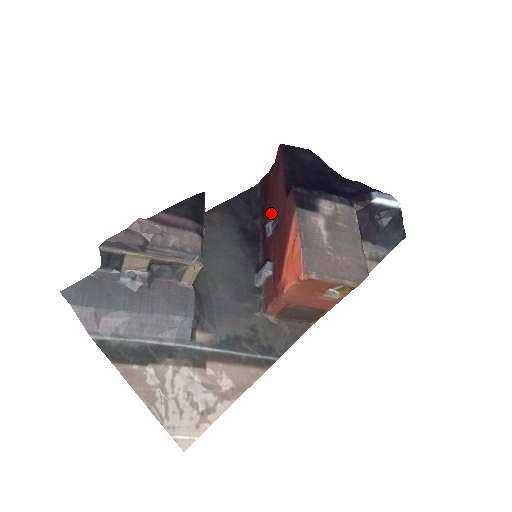
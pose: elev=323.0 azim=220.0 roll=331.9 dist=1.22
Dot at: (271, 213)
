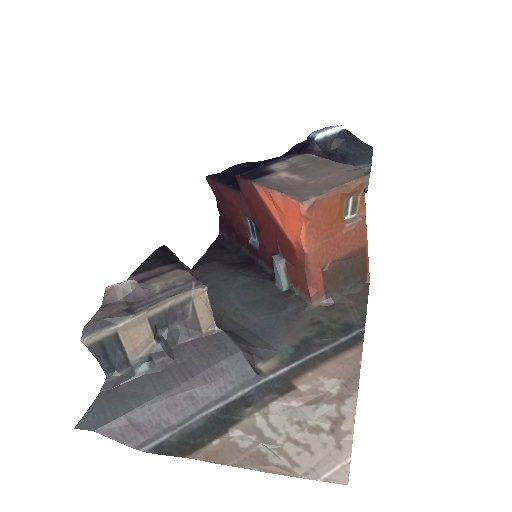
Dot at: (244, 229)
